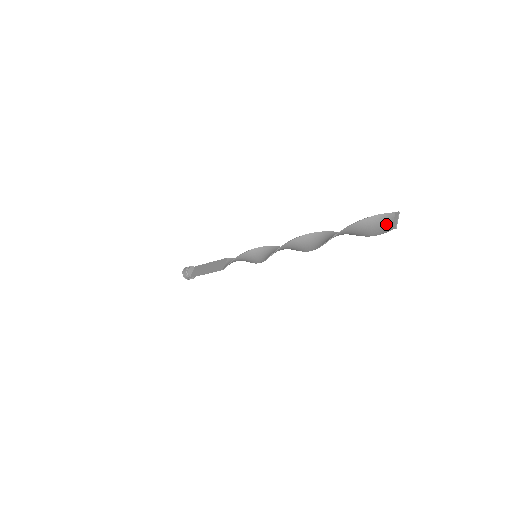
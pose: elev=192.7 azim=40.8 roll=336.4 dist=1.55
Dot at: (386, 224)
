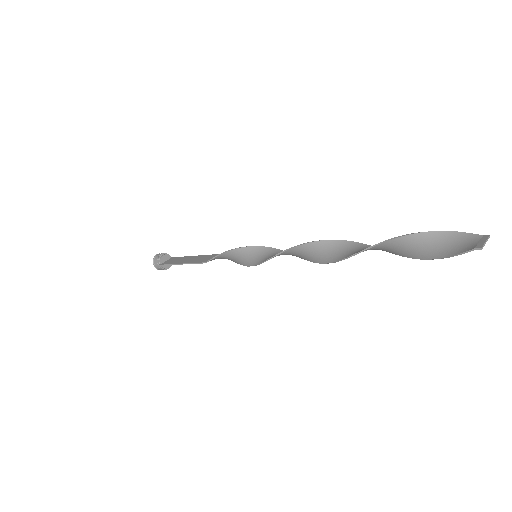
Dot at: (465, 244)
